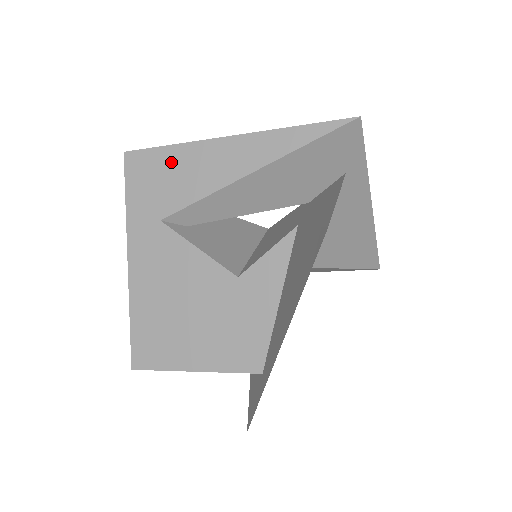
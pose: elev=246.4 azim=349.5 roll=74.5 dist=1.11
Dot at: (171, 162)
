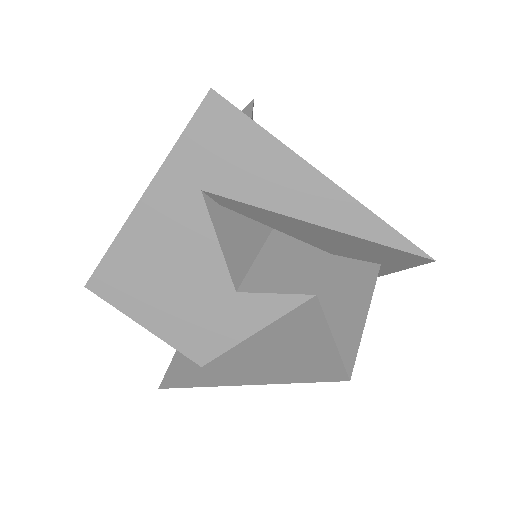
Dot at: (253, 147)
